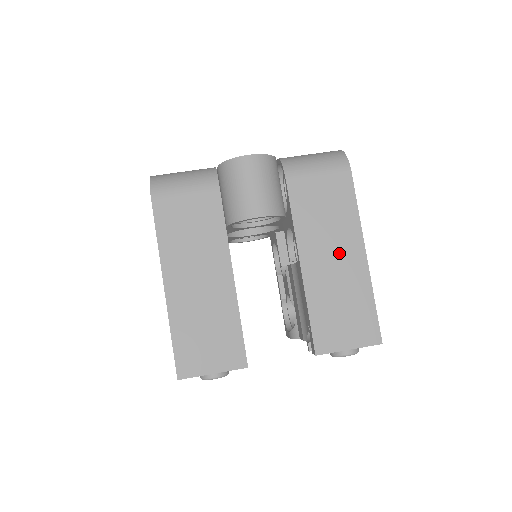
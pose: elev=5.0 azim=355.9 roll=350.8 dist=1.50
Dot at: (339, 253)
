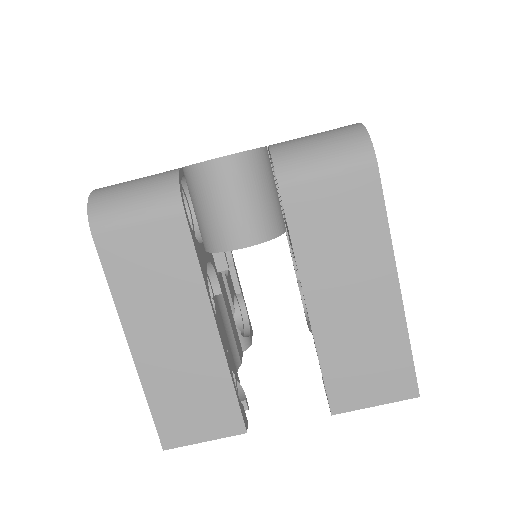
Dot at: (360, 287)
